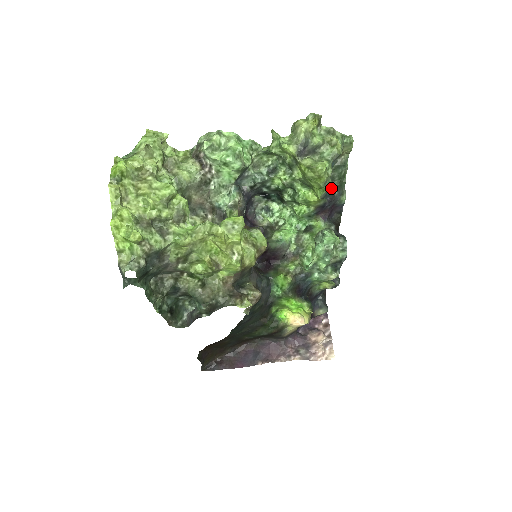
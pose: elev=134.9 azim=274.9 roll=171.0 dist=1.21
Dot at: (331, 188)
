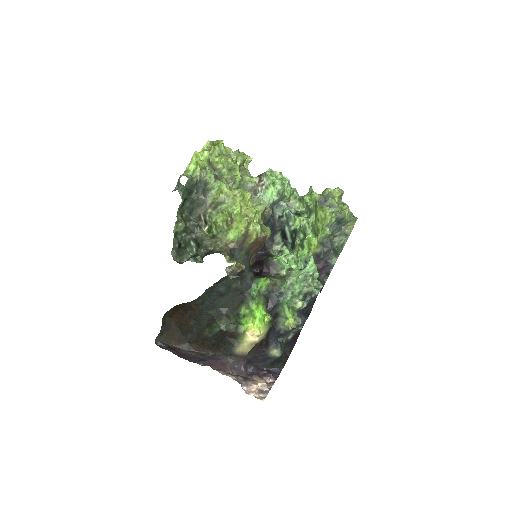
Dot at: (330, 242)
